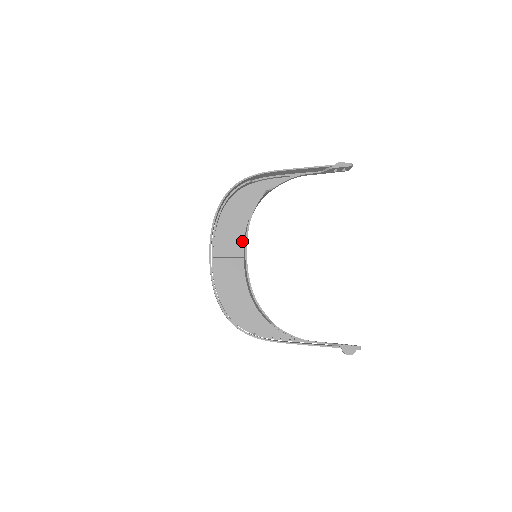
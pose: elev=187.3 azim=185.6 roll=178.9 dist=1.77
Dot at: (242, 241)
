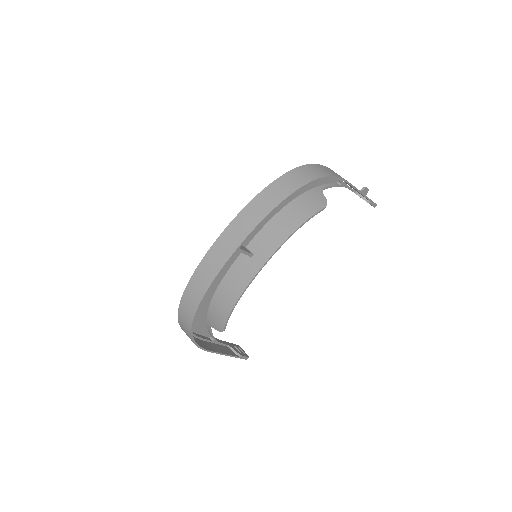
Dot at: (257, 231)
